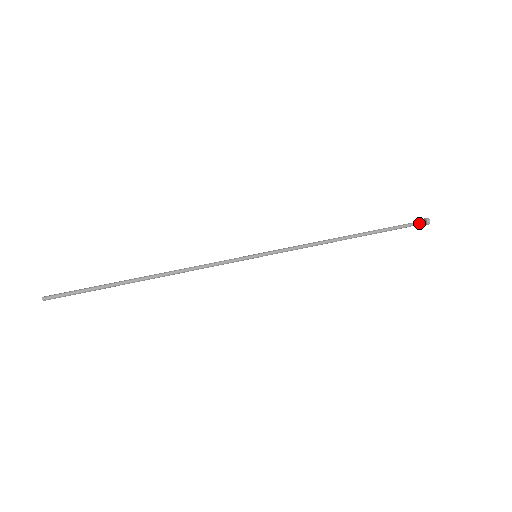
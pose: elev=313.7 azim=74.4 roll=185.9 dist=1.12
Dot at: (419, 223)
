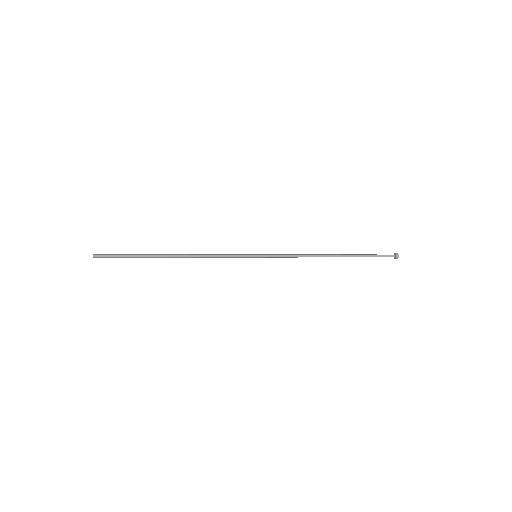
Dot at: (390, 255)
